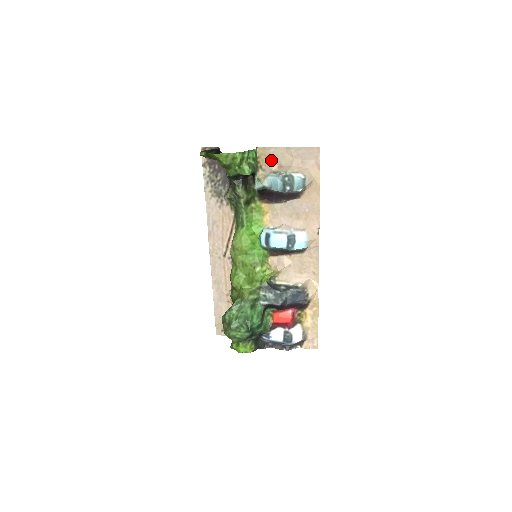
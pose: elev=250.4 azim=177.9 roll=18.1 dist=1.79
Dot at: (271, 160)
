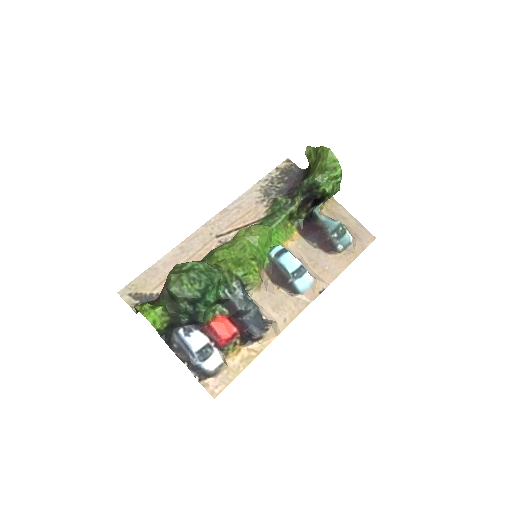
Dot at: (334, 212)
